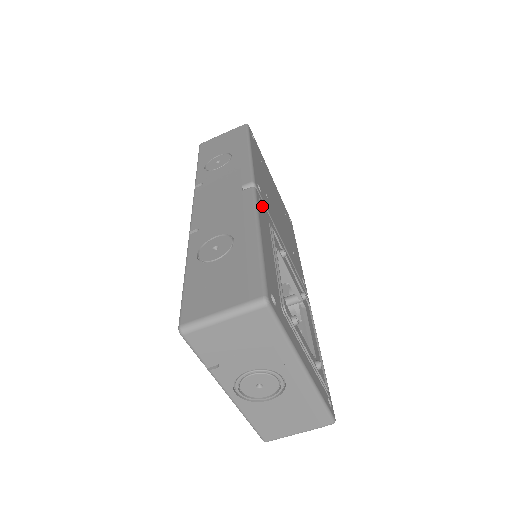
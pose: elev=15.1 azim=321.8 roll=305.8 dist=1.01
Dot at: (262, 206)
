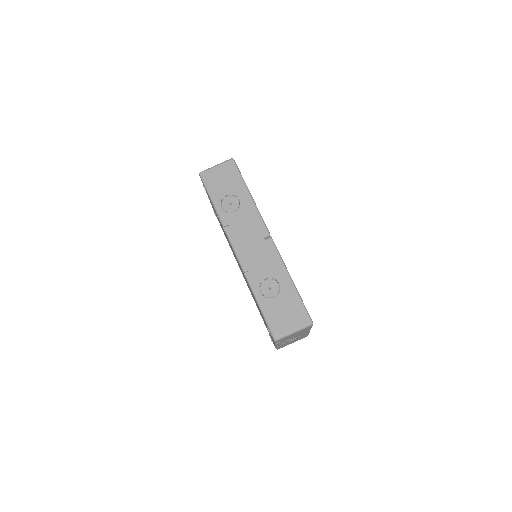
Dot at: occluded
